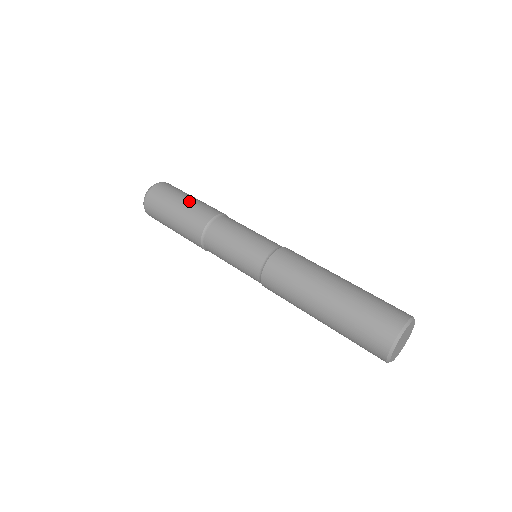
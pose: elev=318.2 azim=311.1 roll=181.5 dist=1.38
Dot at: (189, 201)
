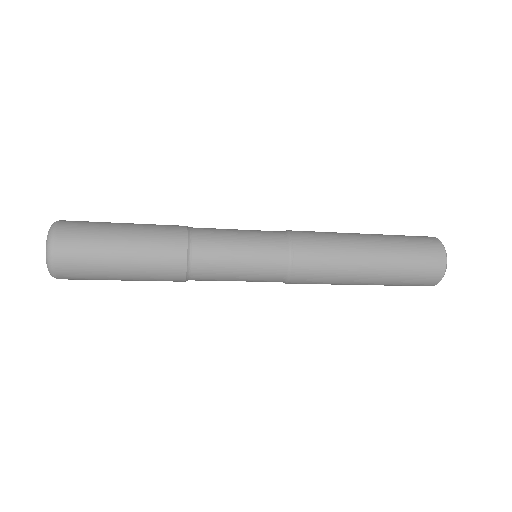
Dot at: (134, 225)
